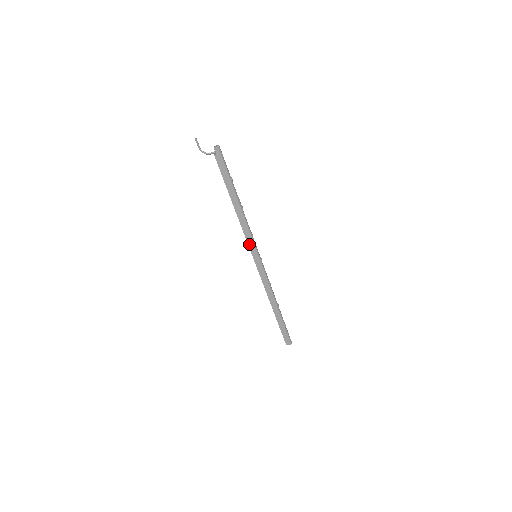
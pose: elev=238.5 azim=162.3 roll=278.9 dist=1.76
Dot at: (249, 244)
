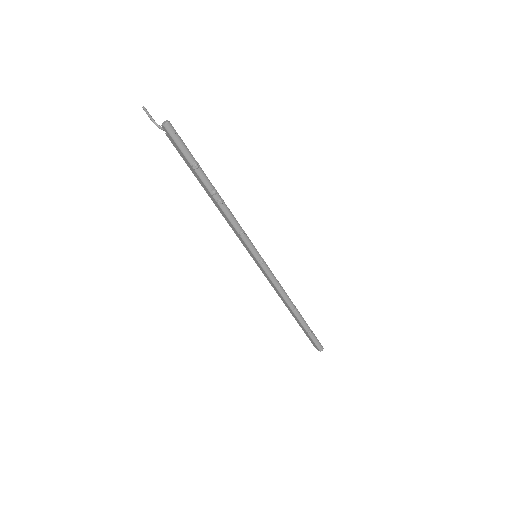
Dot at: (242, 242)
